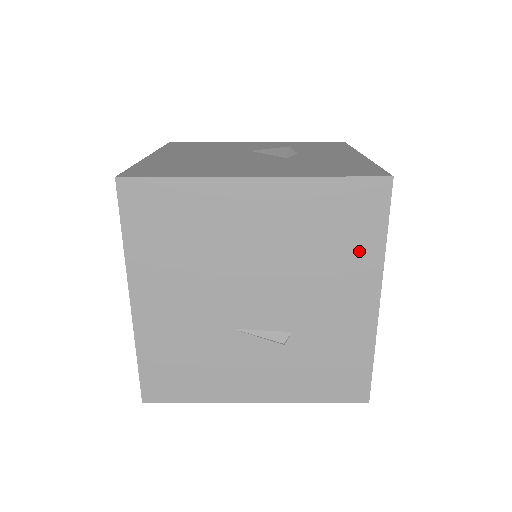
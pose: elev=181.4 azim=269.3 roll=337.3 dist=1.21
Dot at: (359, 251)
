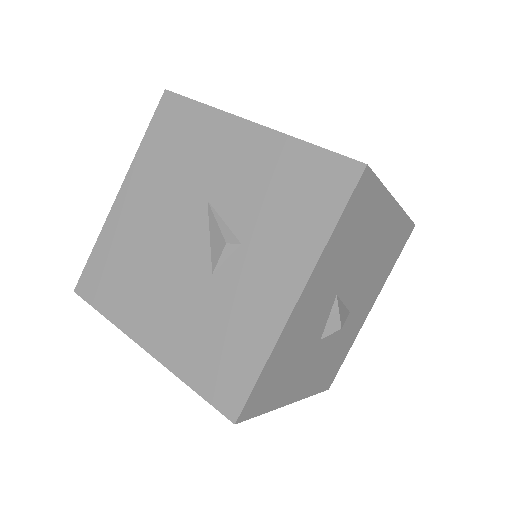
Dot at: occluded
